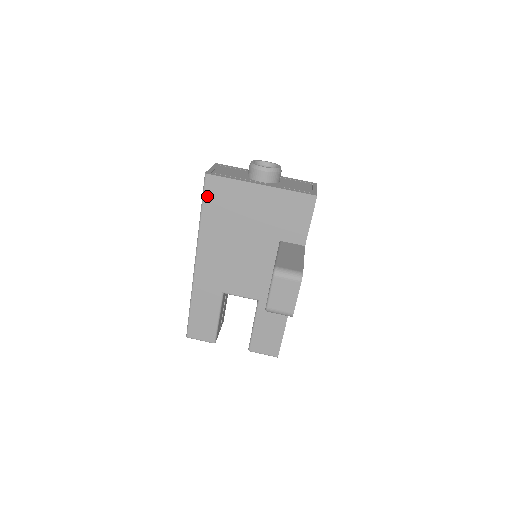
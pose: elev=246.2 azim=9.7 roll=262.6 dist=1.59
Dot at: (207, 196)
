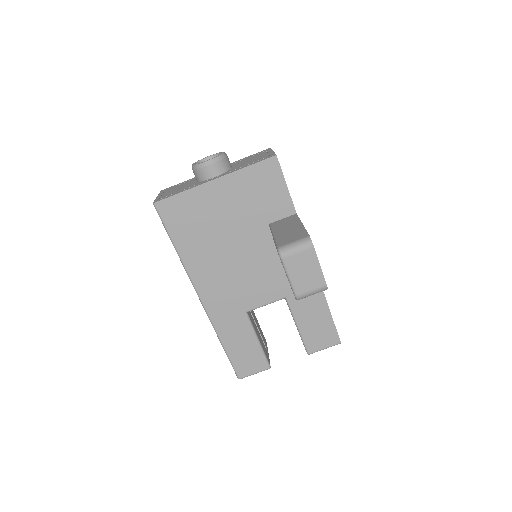
Dot at: (169, 225)
